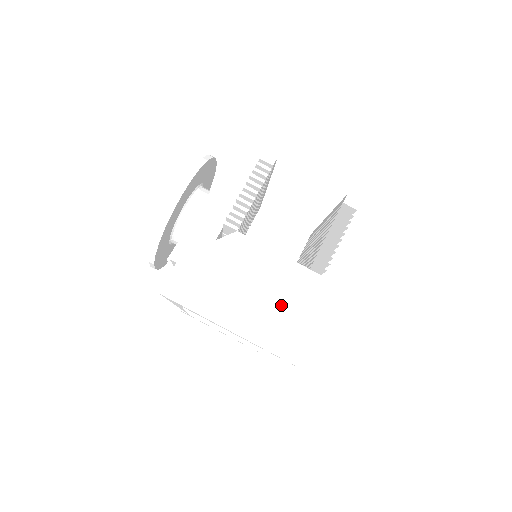
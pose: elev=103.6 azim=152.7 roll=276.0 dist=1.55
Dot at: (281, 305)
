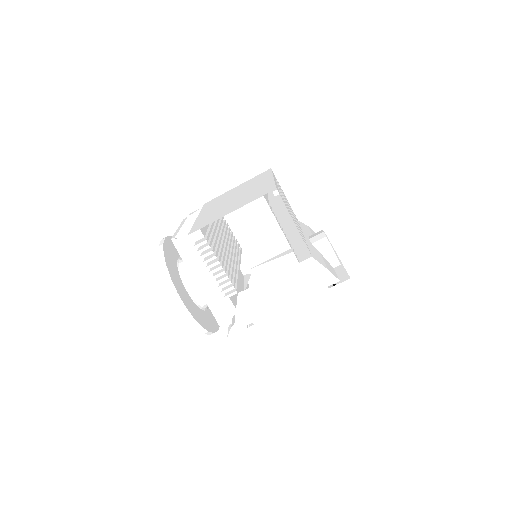
Dot at: (310, 305)
